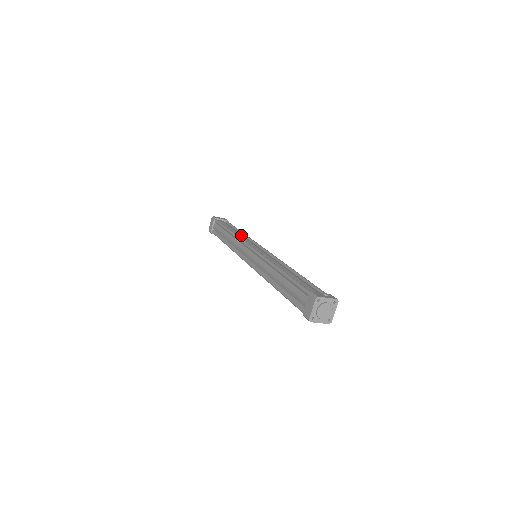
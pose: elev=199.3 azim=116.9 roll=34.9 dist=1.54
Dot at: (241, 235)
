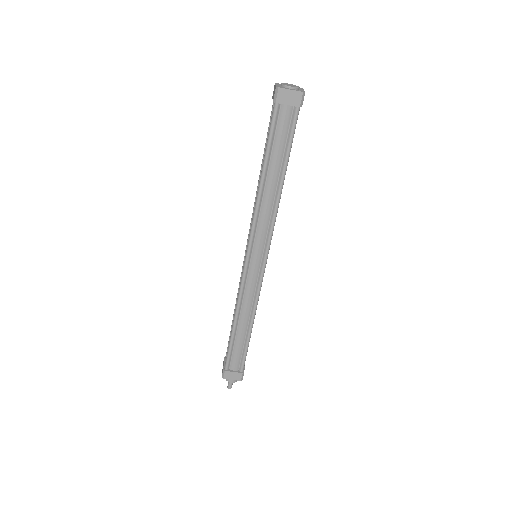
Dot at: occluded
